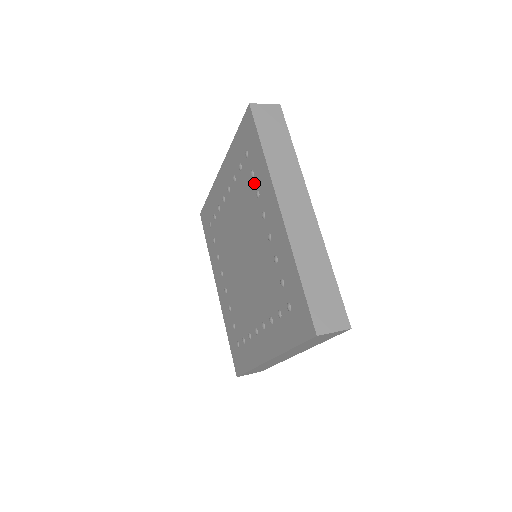
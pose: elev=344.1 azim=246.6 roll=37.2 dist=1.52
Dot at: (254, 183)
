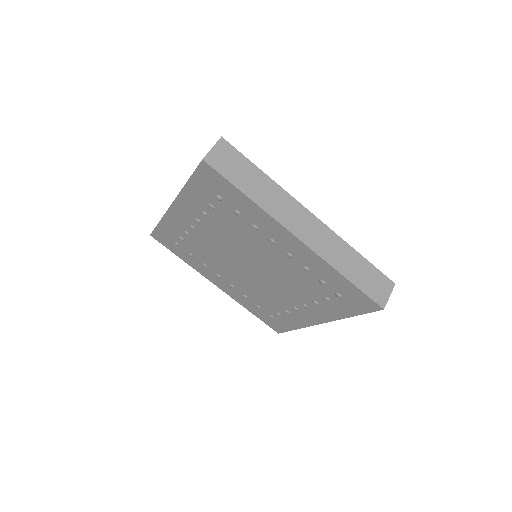
Dot at: (244, 219)
